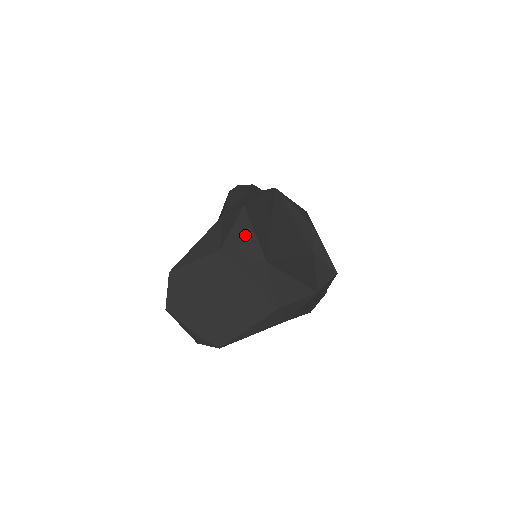
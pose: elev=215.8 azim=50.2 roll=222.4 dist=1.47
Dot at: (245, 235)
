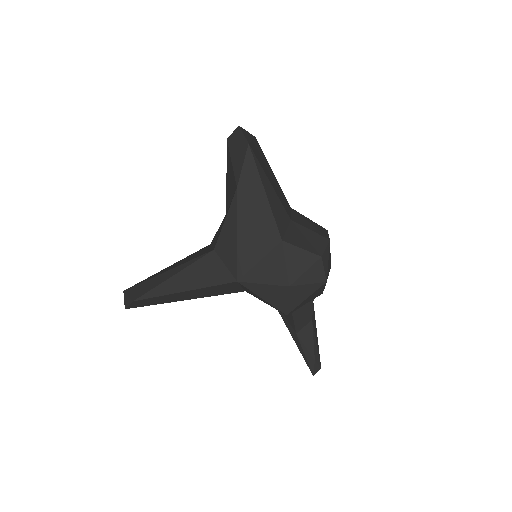
Dot at: occluded
